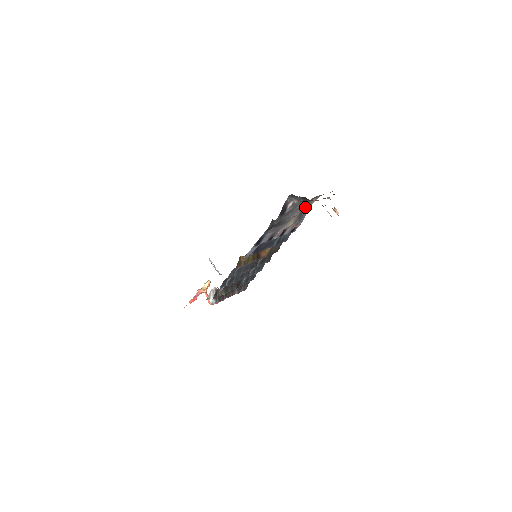
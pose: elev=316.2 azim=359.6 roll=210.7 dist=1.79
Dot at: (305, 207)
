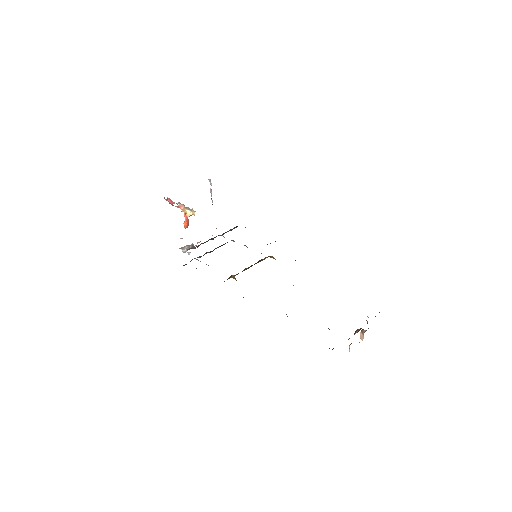
Dot at: occluded
